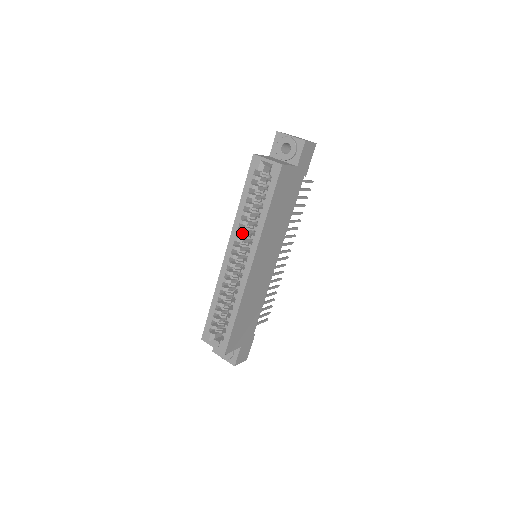
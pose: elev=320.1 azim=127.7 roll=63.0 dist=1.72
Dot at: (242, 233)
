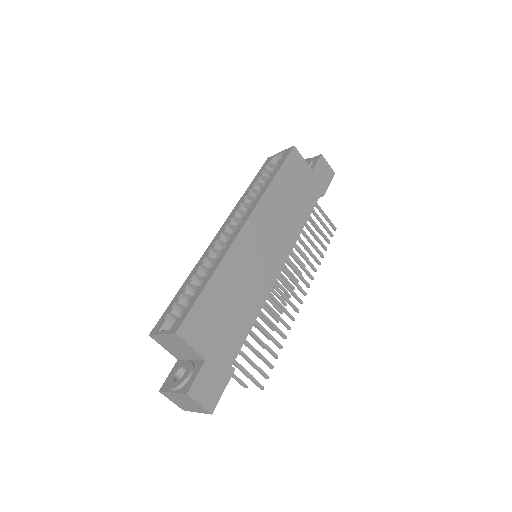
Dot at: (242, 210)
